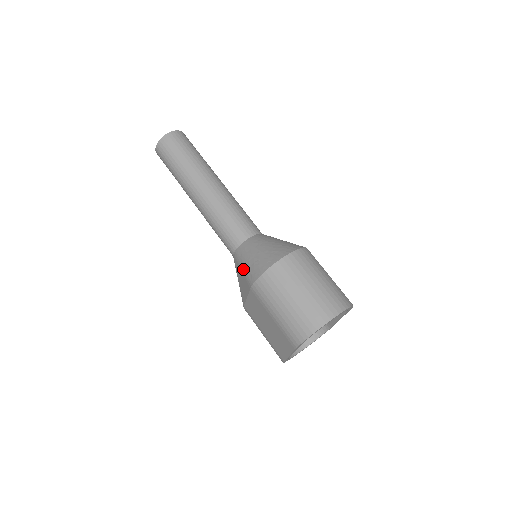
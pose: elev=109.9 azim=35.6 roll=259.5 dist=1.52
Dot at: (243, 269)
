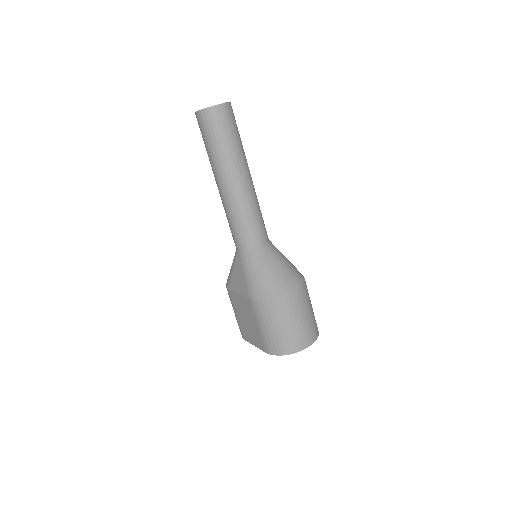
Dot at: (247, 277)
